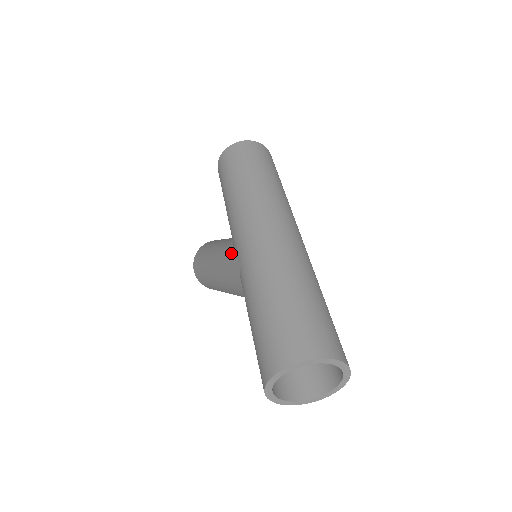
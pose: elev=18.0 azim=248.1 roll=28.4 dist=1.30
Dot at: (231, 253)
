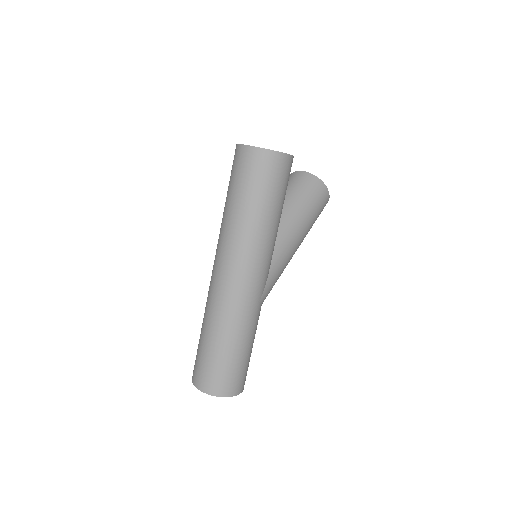
Dot at: occluded
